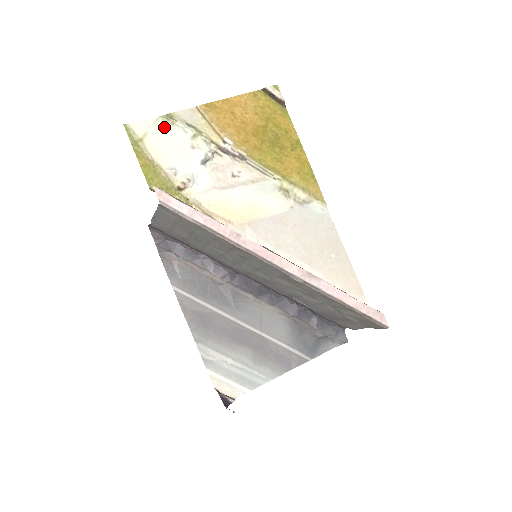
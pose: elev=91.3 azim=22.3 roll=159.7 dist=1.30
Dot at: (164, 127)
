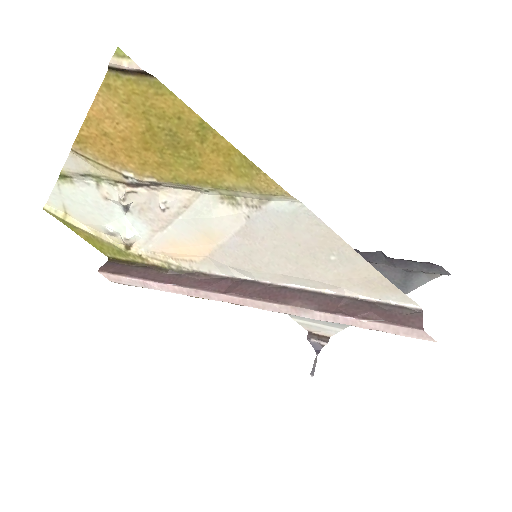
Dot at: (69, 190)
